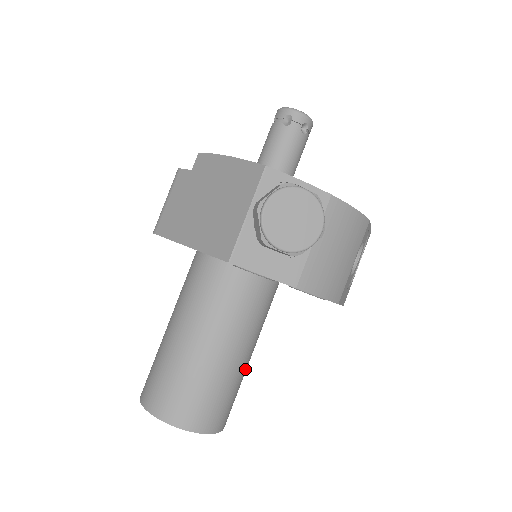
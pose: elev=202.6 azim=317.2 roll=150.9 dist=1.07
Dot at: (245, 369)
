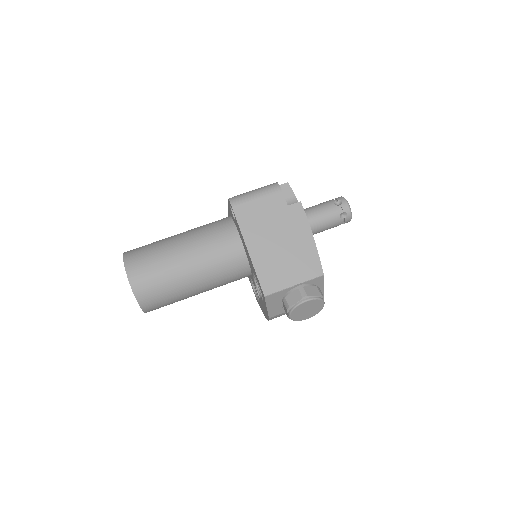
Dot at: occluded
